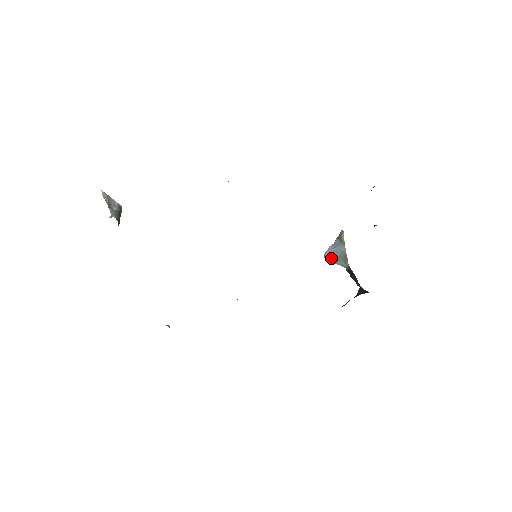
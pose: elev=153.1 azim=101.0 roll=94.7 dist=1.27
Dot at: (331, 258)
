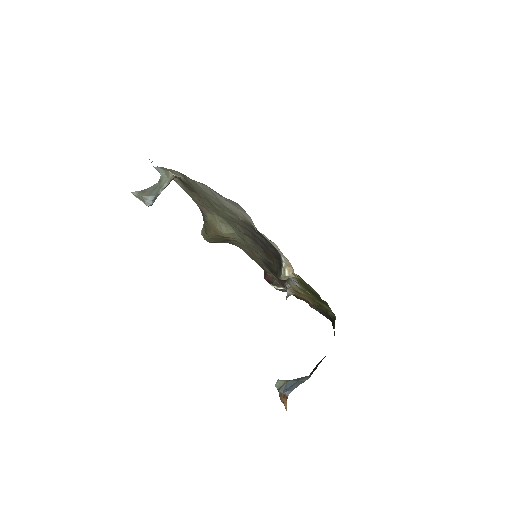
Dot at: (294, 387)
